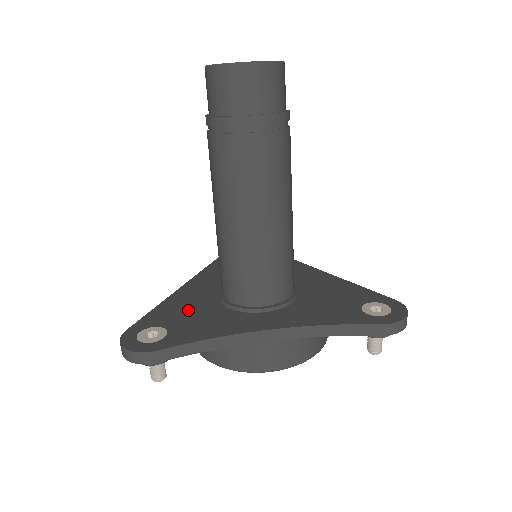
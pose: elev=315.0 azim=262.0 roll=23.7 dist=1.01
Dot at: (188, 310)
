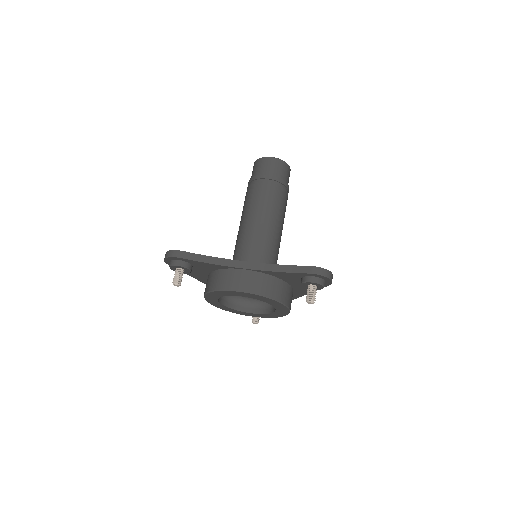
Dot at: occluded
